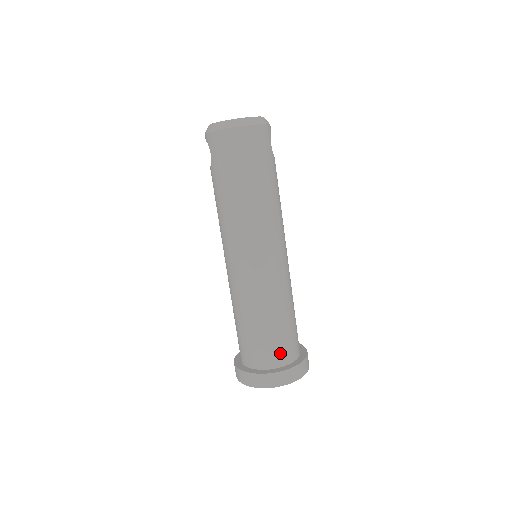
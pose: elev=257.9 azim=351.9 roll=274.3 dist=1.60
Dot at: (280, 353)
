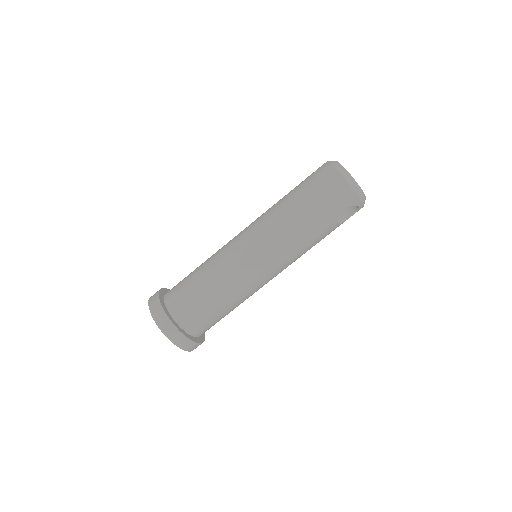
Dot at: (182, 308)
